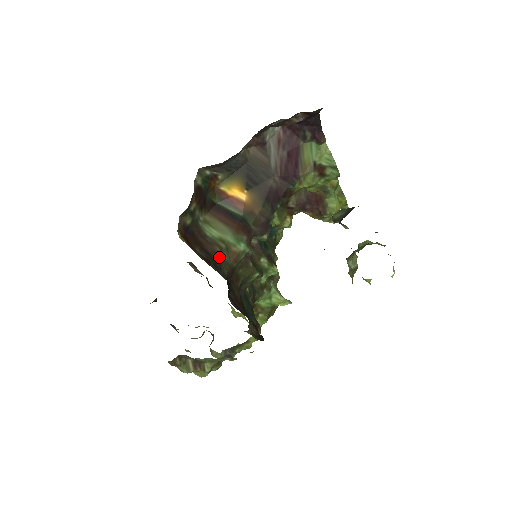
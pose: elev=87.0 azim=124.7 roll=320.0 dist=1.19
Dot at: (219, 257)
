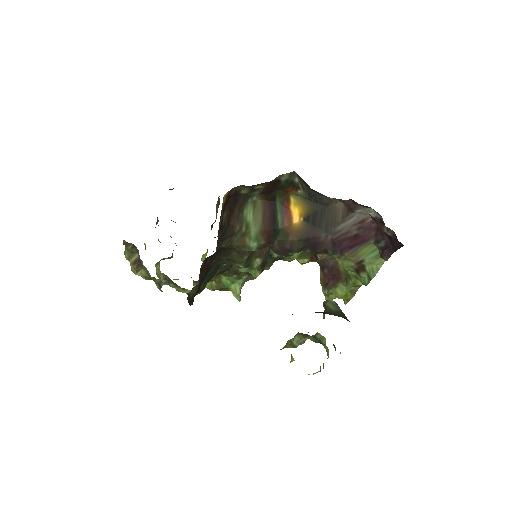
Dot at: (232, 233)
